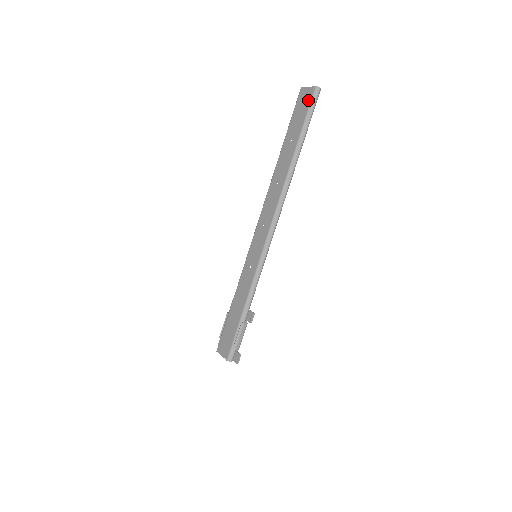
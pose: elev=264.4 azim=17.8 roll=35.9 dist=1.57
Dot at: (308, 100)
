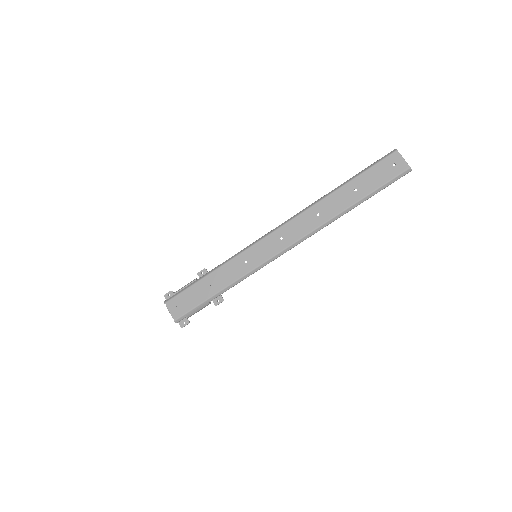
Dot at: (396, 172)
